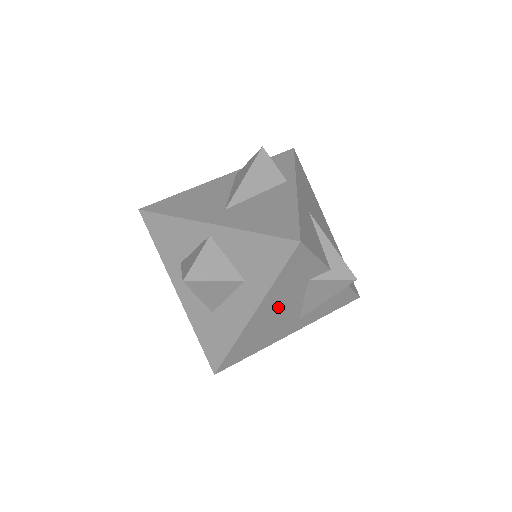
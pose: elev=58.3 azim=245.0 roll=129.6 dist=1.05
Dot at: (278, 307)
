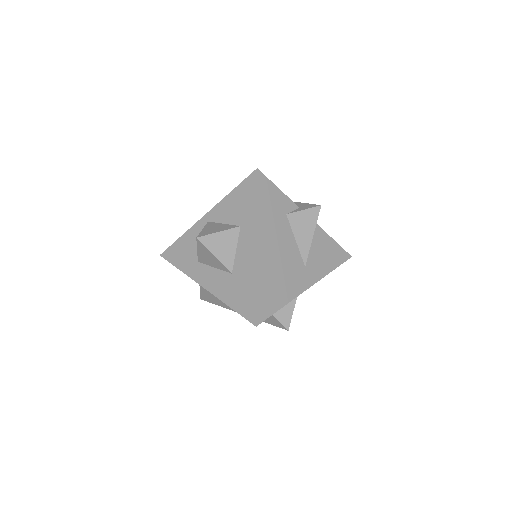
Dot at: (275, 241)
